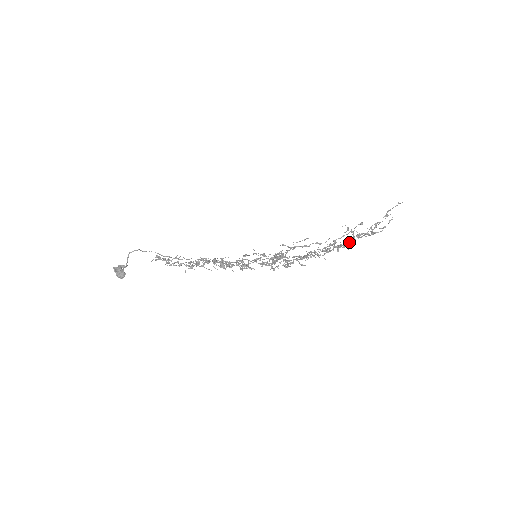
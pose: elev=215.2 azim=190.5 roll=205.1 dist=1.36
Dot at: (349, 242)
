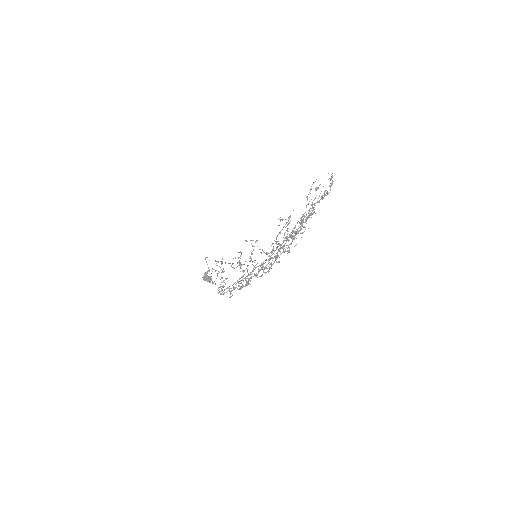
Dot at: occluded
